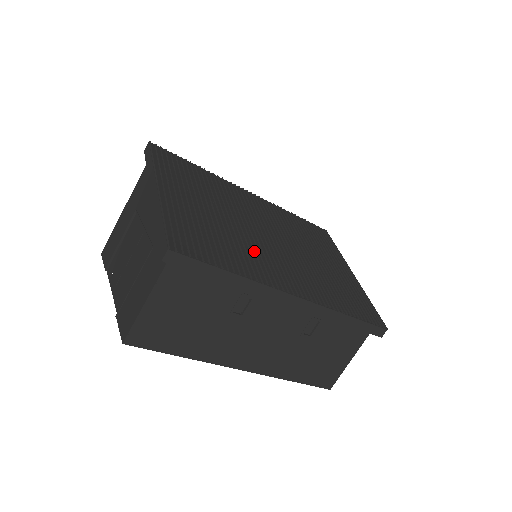
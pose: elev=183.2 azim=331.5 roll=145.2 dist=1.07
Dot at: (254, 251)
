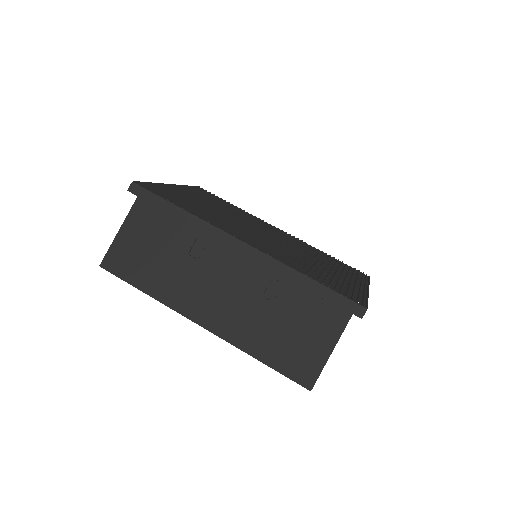
Dot at: (228, 222)
